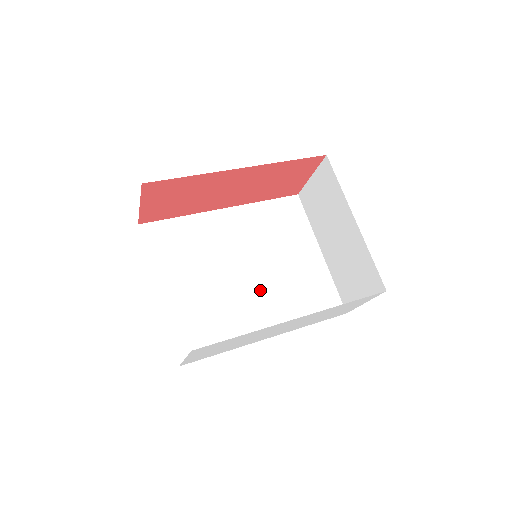
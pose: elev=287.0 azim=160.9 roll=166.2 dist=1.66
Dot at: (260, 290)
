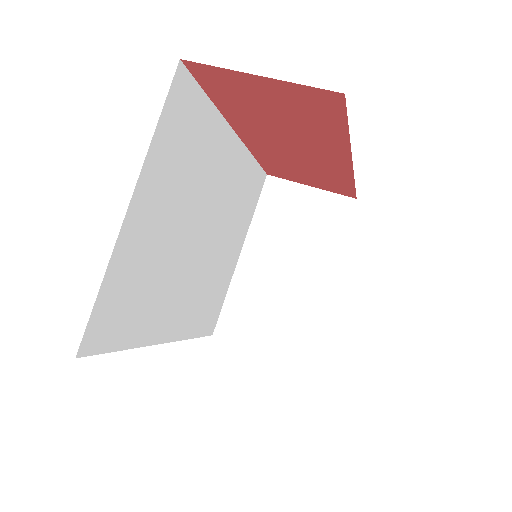
Dot at: (194, 273)
